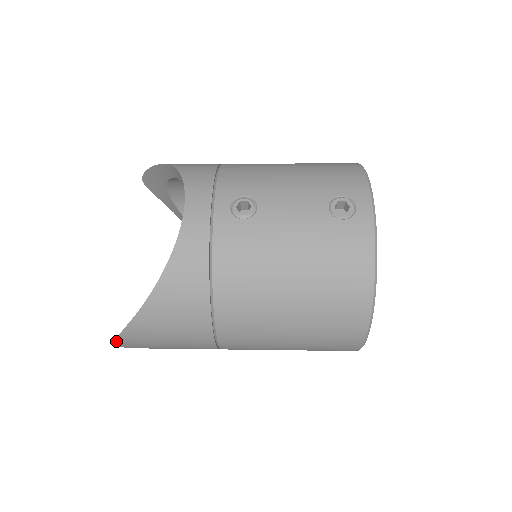
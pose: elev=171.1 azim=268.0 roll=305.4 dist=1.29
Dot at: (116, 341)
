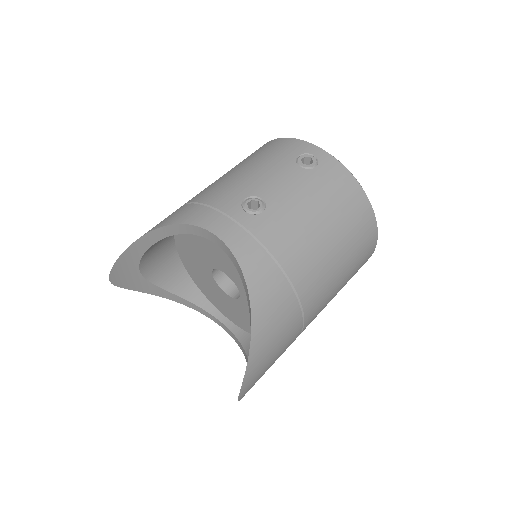
Dot at: (239, 393)
